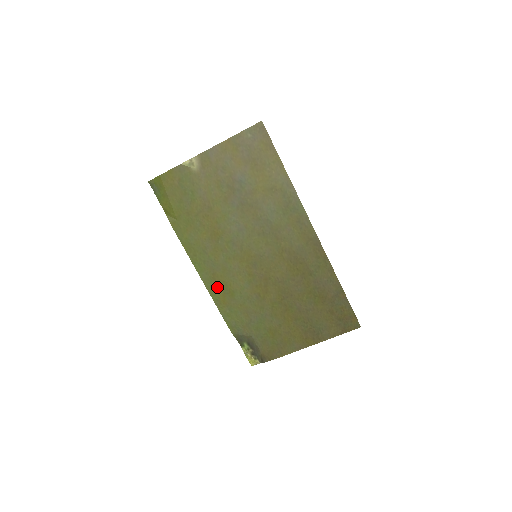
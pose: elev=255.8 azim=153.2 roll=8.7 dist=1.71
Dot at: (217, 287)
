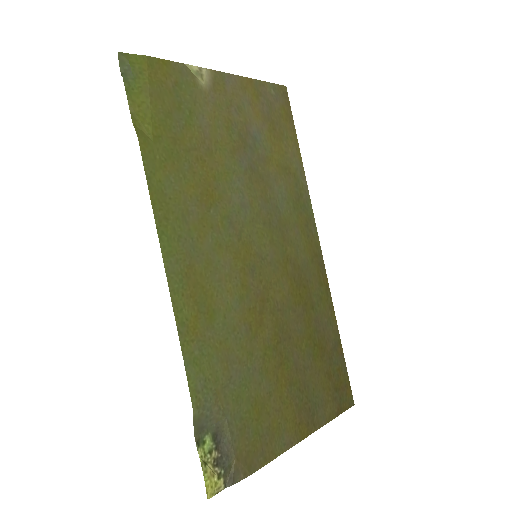
Dot at: (189, 295)
